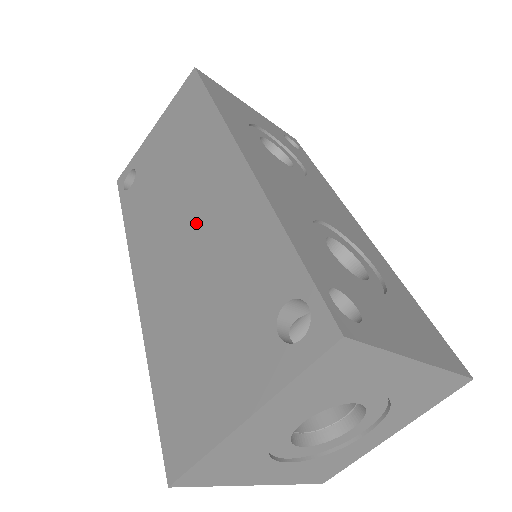
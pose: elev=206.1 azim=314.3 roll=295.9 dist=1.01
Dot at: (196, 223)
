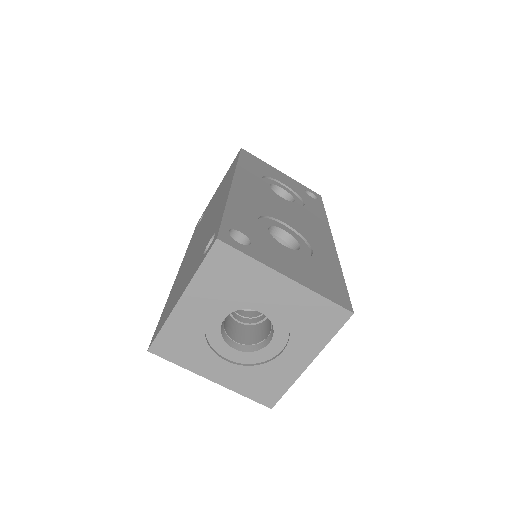
Dot at: (207, 224)
